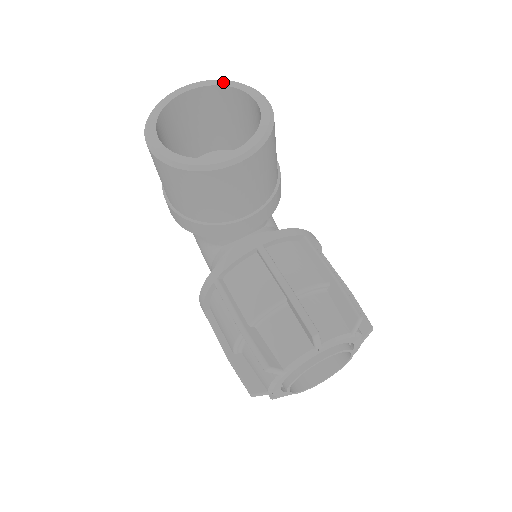
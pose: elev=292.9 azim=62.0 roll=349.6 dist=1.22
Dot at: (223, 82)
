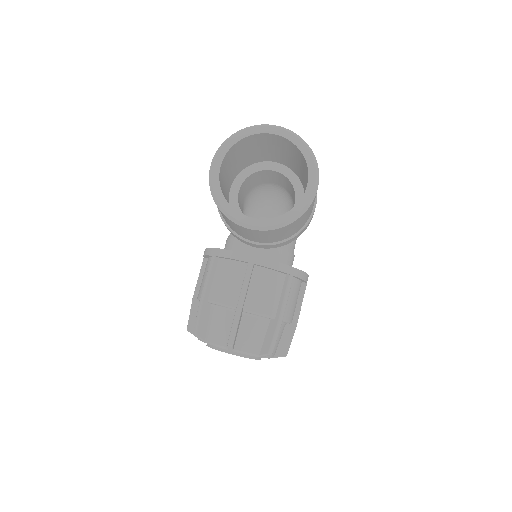
Dot at: (303, 147)
